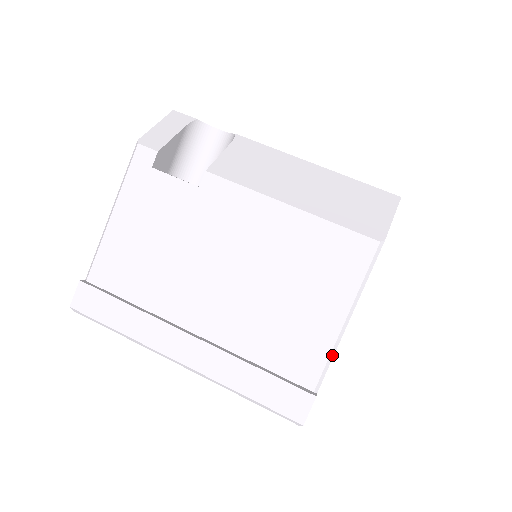
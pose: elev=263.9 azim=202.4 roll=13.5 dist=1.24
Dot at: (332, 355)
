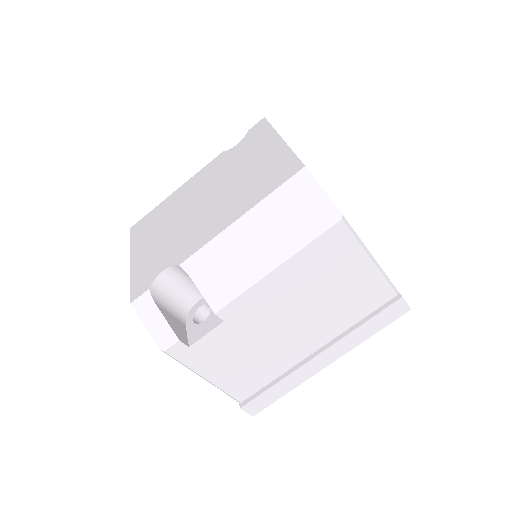
Dot at: (385, 276)
